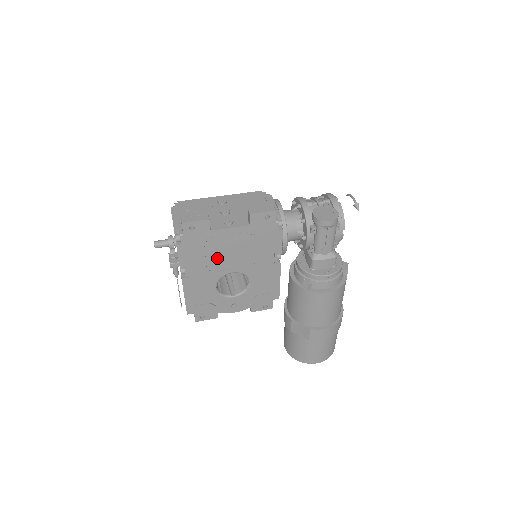
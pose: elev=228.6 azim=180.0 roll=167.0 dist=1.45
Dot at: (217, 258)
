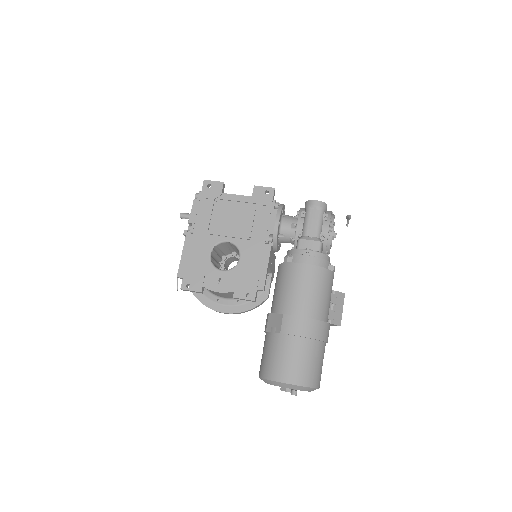
Dot at: (220, 221)
